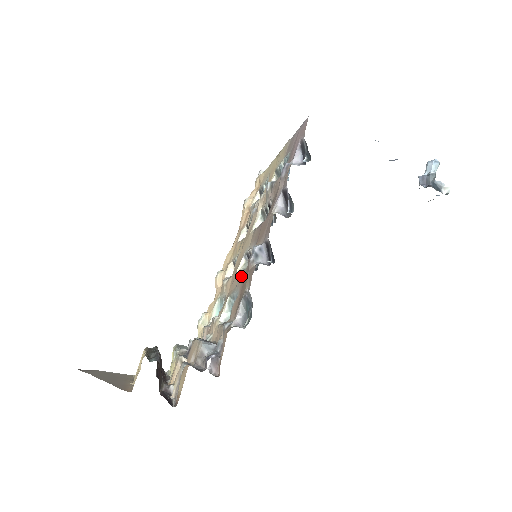
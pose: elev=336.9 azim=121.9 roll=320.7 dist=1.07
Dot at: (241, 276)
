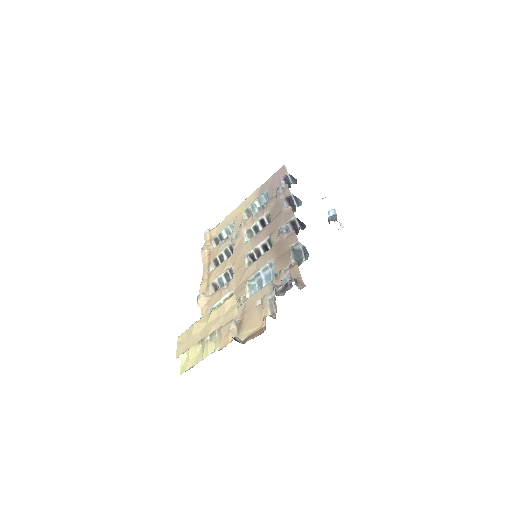
Dot at: (265, 256)
